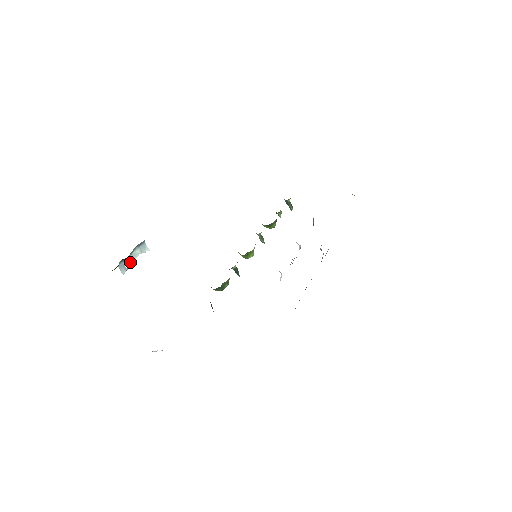
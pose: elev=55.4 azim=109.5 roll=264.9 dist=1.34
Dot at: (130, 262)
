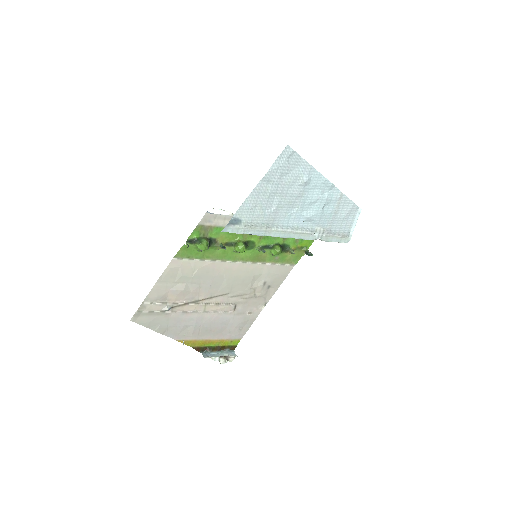
Dot at: (215, 356)
